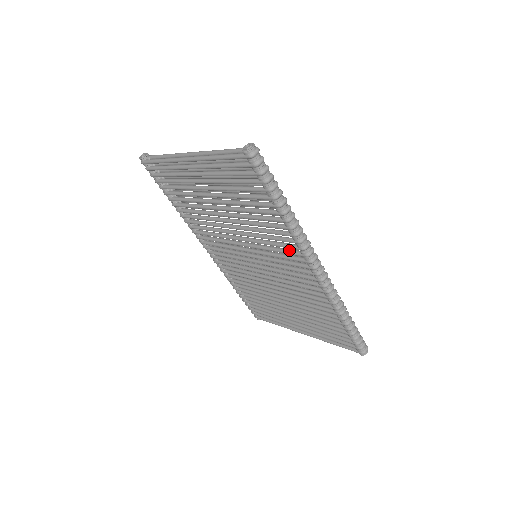
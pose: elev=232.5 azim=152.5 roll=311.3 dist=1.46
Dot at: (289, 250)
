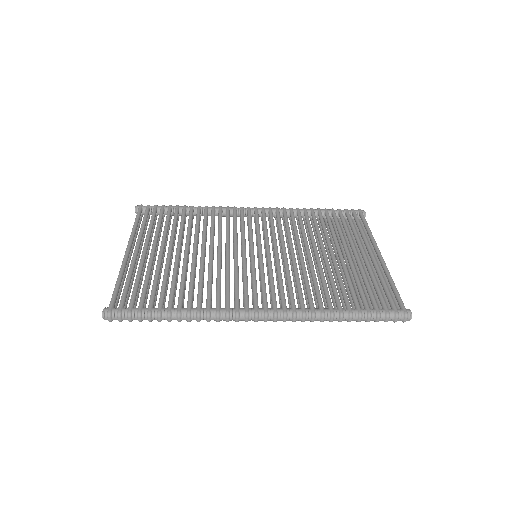
Dot at: (234, 303)
